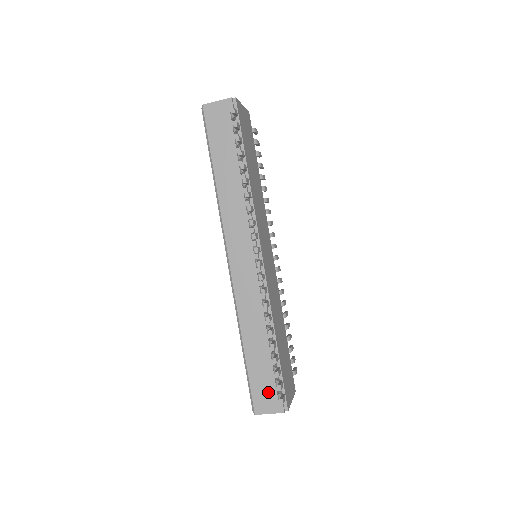
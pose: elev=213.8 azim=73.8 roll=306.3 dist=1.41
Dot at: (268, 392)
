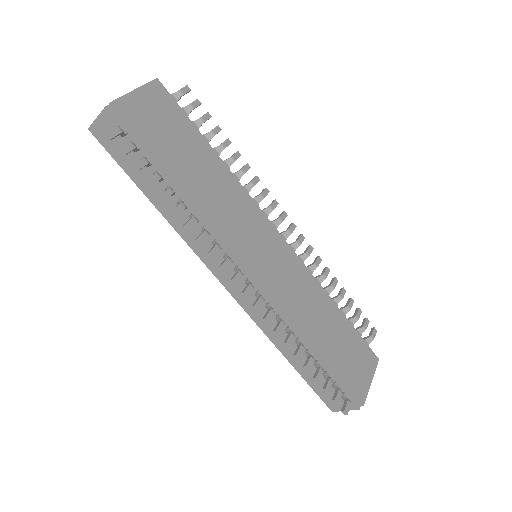
Dot at: (333, 394)
